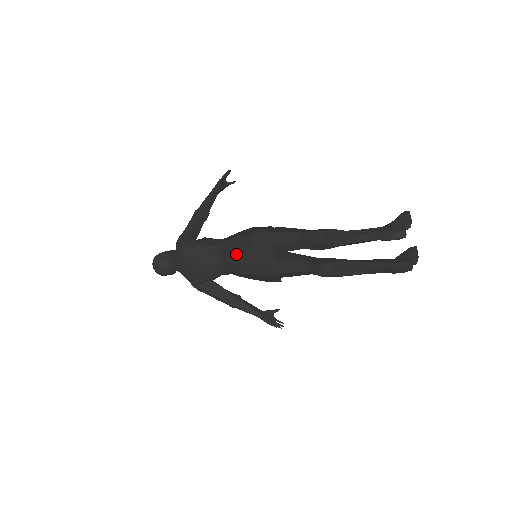
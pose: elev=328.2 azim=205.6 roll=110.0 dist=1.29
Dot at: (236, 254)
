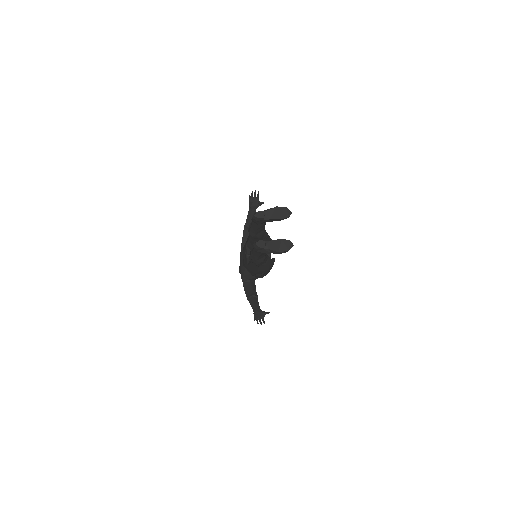
Dot at: occluded
